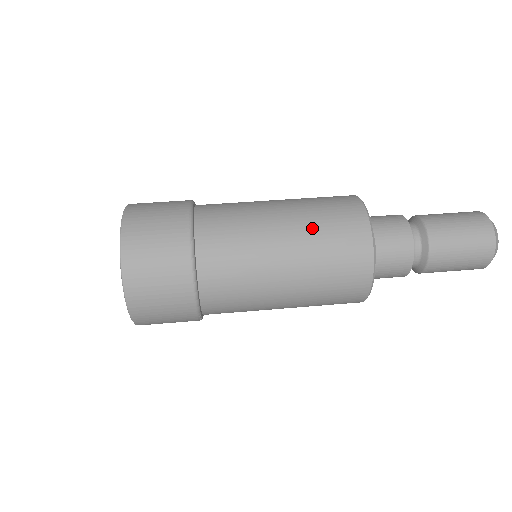
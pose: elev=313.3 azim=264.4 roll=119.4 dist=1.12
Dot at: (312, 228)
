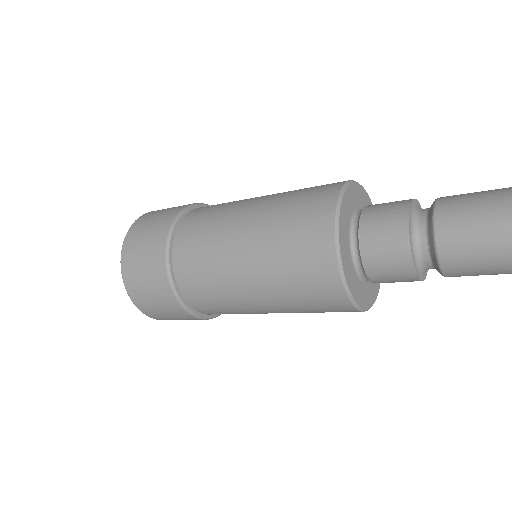
Dot at: occluded
